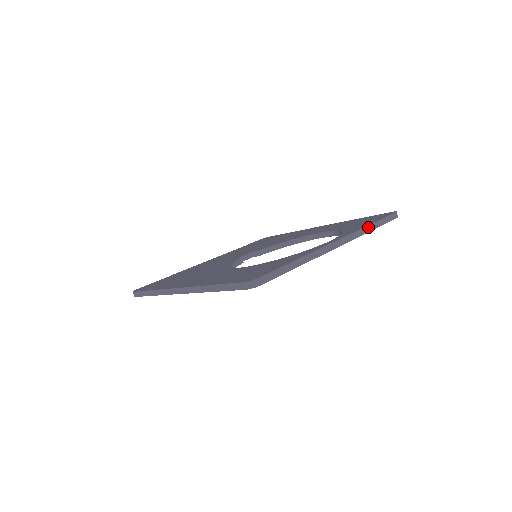
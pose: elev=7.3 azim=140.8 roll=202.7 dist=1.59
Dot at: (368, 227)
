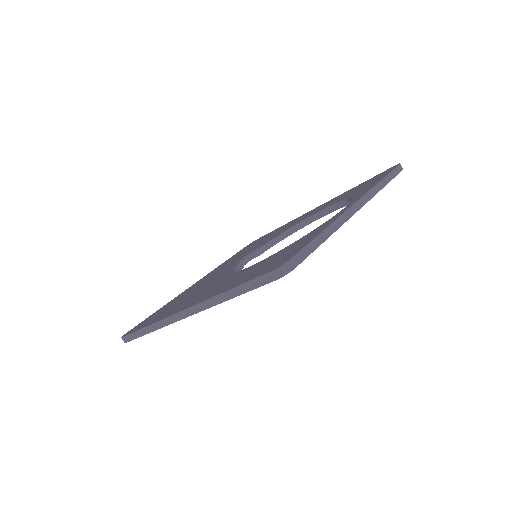
Dot at: (380, 183)
